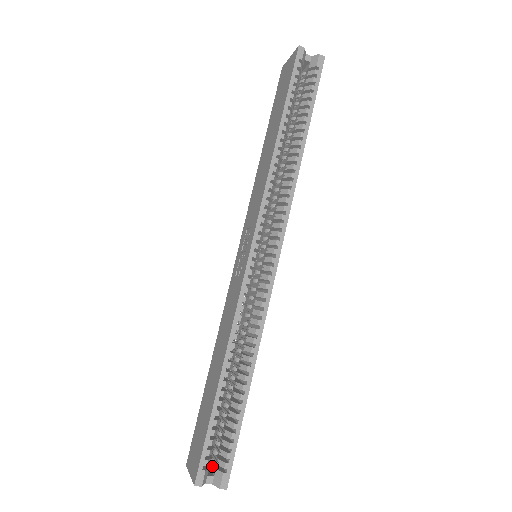
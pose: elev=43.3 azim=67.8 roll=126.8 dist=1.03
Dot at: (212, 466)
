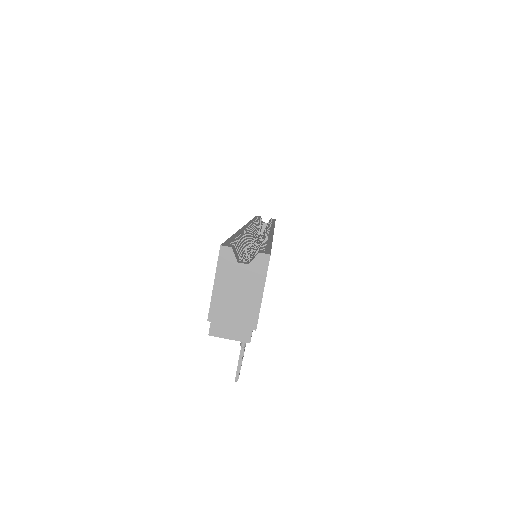
Dot at: occluded
